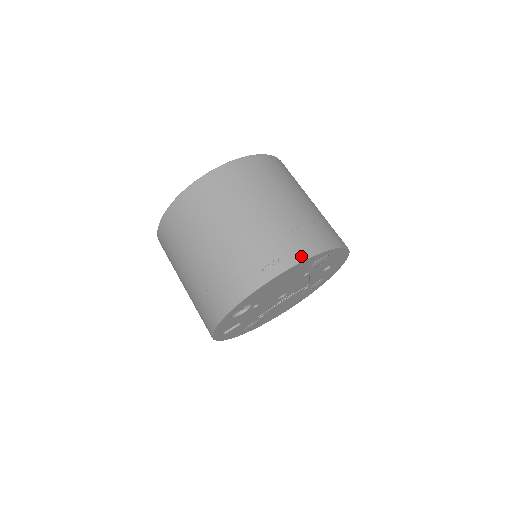
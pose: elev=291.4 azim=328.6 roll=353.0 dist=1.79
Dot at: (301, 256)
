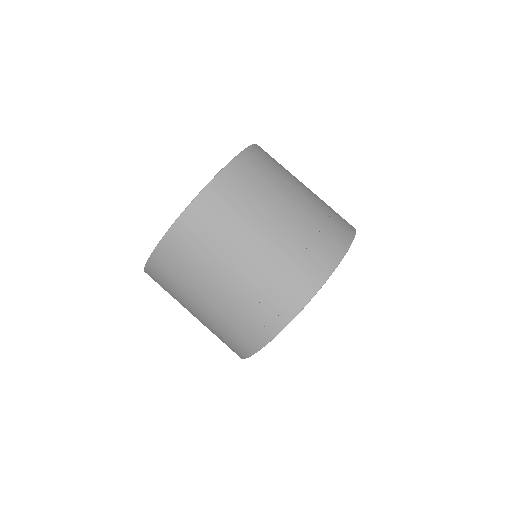
Dot at: (300, 303)
